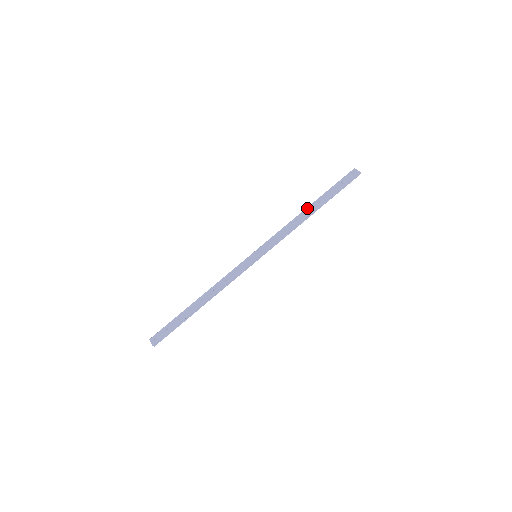
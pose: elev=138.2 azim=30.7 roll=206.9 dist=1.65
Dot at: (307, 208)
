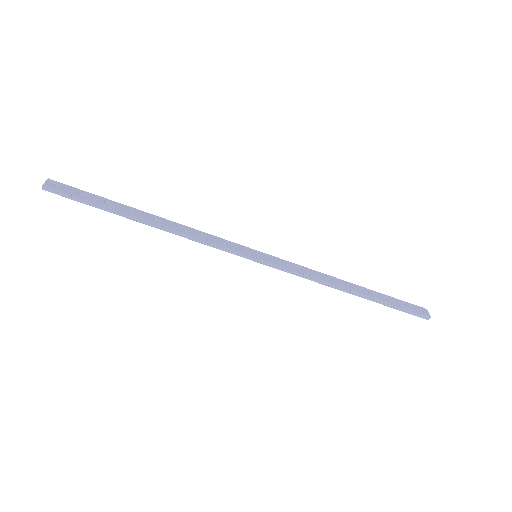
Dot at: (351, 283)
